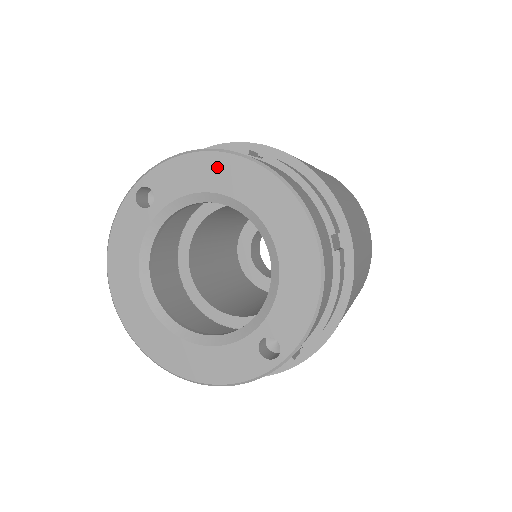
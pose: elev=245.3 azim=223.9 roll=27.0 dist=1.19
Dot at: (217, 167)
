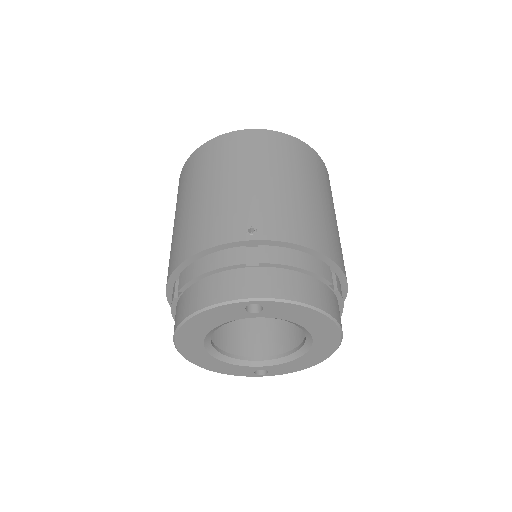
Dot at: (317, 320)
